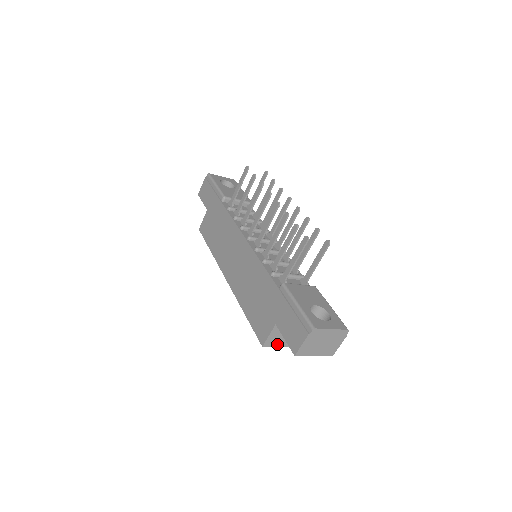
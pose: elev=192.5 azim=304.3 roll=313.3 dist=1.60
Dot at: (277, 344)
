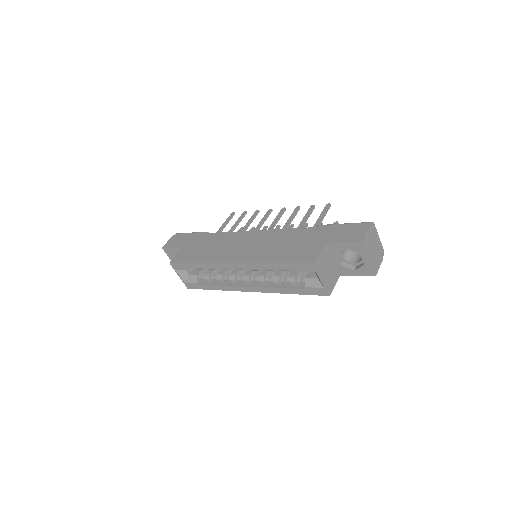
Dot at: (321, 272)
